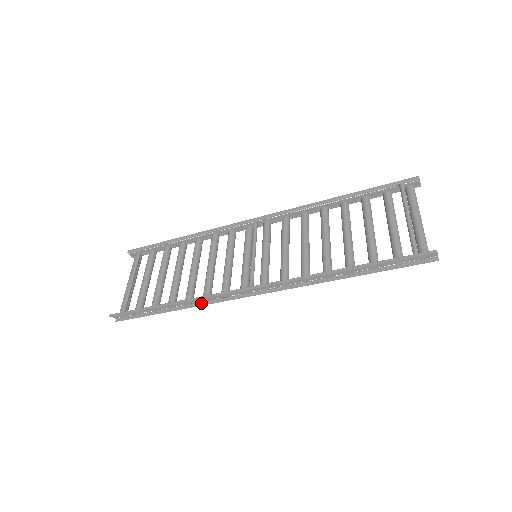
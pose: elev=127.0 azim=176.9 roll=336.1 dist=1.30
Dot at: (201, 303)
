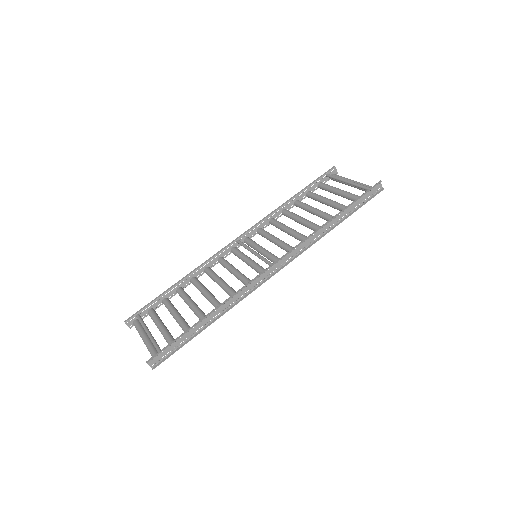
Dot at: (234, 304)
